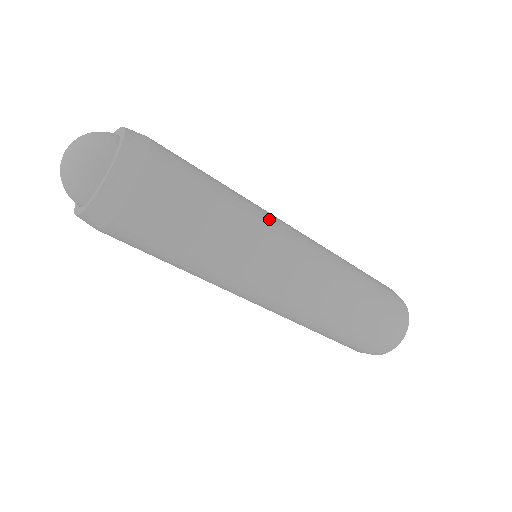
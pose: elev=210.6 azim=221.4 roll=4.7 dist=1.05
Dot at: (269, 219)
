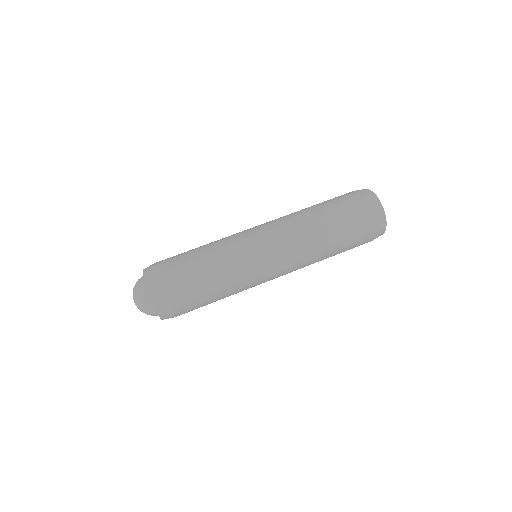
Dot at: (238, 240)
